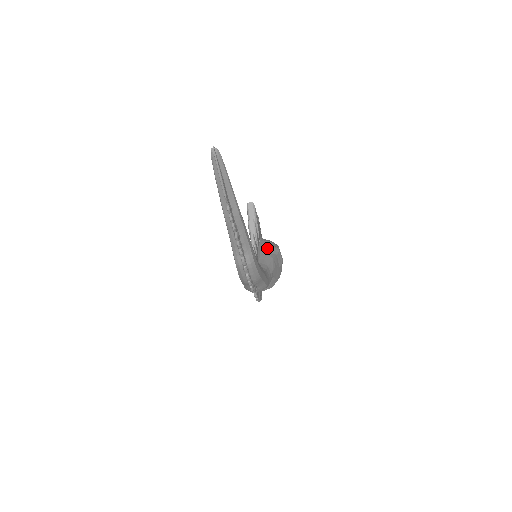
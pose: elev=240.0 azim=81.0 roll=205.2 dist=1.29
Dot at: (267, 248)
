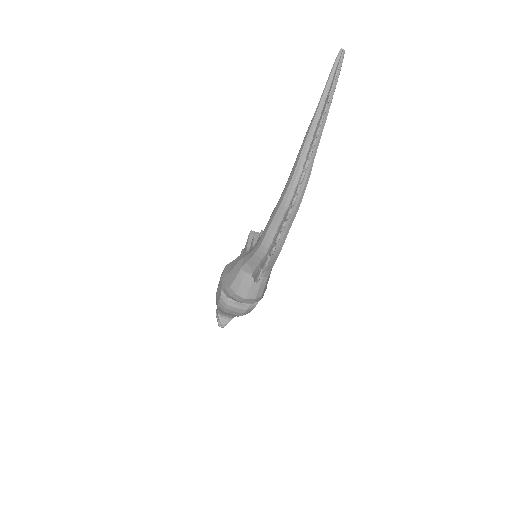
Dot at: occluded
